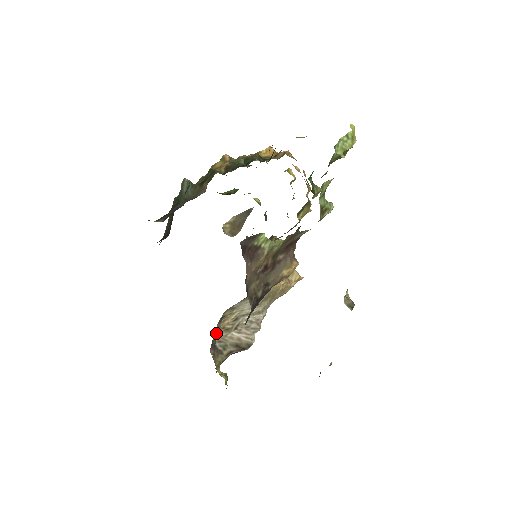
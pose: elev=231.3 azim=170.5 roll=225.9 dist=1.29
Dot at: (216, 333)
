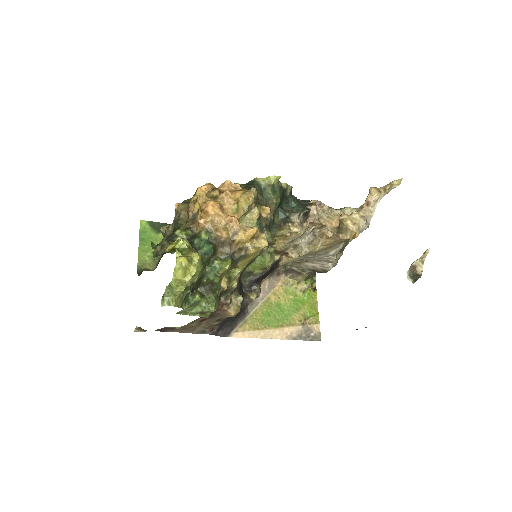
Dot at: (288, 265)
